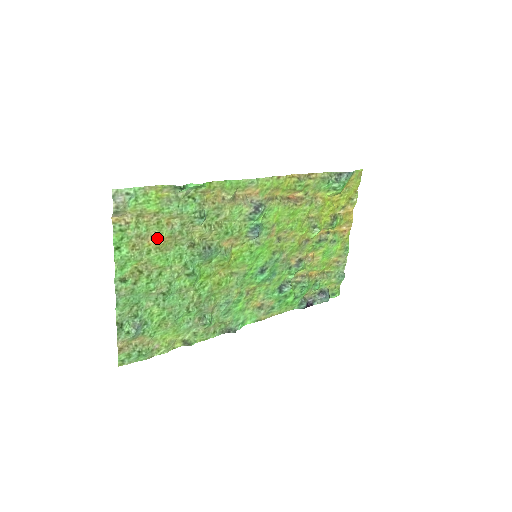
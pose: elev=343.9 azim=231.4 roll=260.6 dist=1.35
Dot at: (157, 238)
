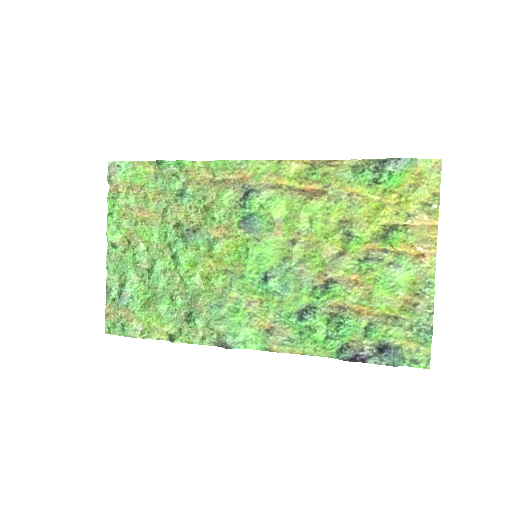
Dot at: (144, 211)
